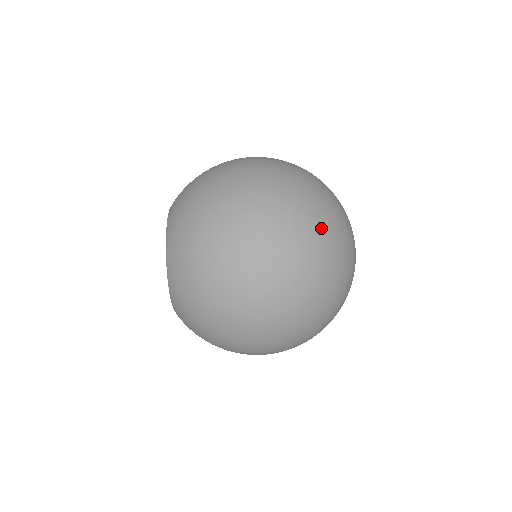
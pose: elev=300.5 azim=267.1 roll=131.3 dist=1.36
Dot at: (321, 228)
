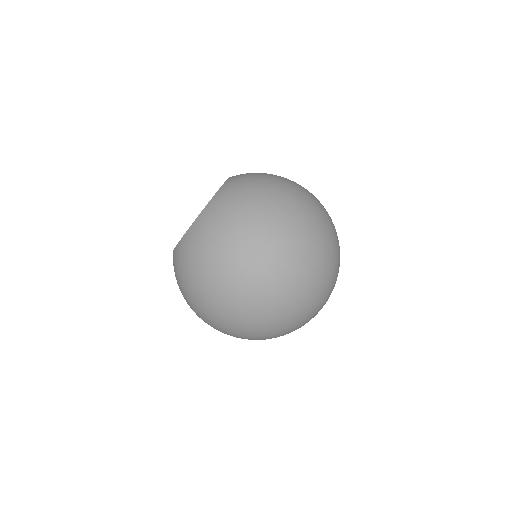
Dot at: (265, 335)
